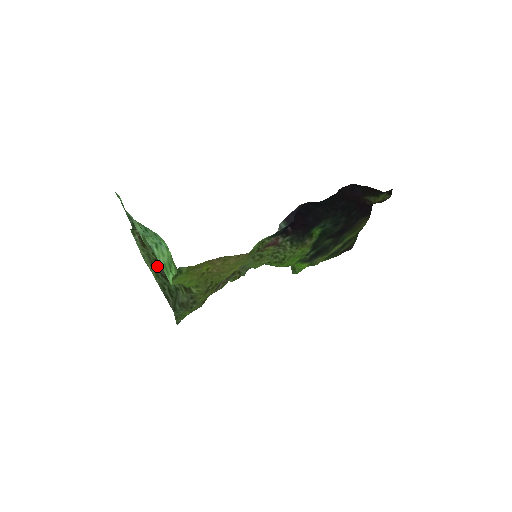
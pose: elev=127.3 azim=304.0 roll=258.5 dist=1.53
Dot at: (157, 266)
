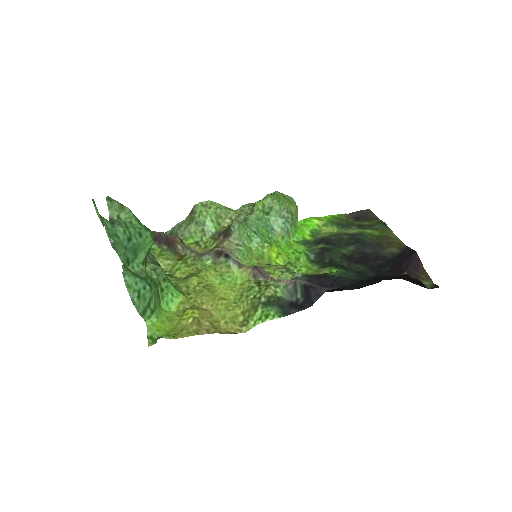
Dot at: occluded
